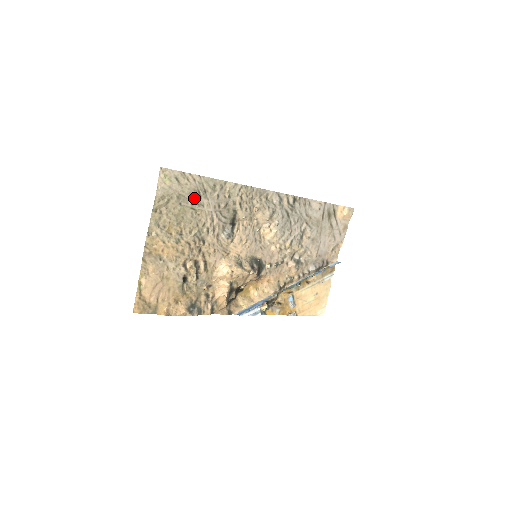
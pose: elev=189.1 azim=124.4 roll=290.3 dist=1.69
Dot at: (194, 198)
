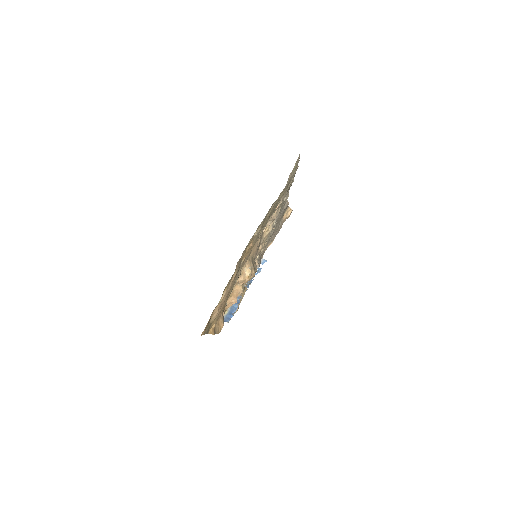
Dot at: (284, 192)
